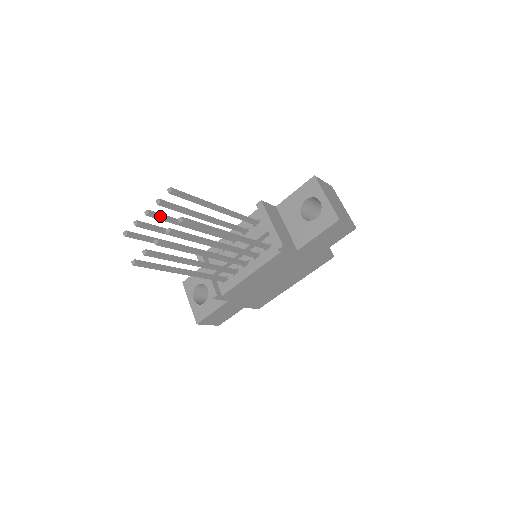
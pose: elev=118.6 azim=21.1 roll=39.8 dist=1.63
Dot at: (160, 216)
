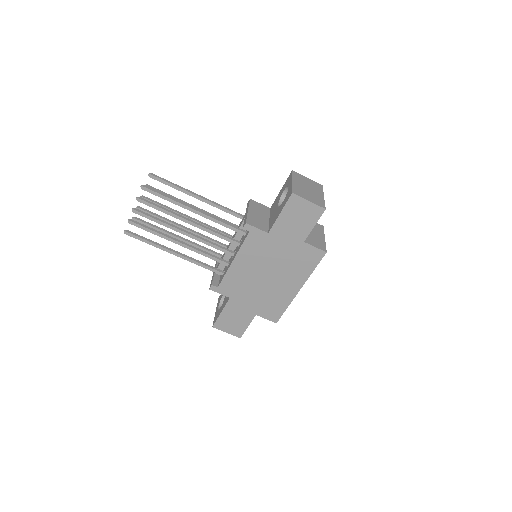
Dot at: (153, 201)
